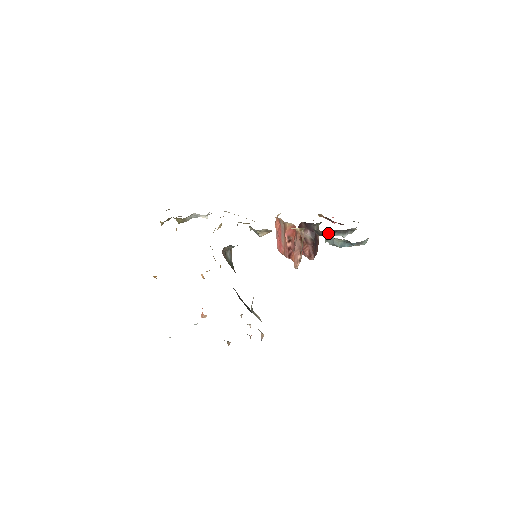
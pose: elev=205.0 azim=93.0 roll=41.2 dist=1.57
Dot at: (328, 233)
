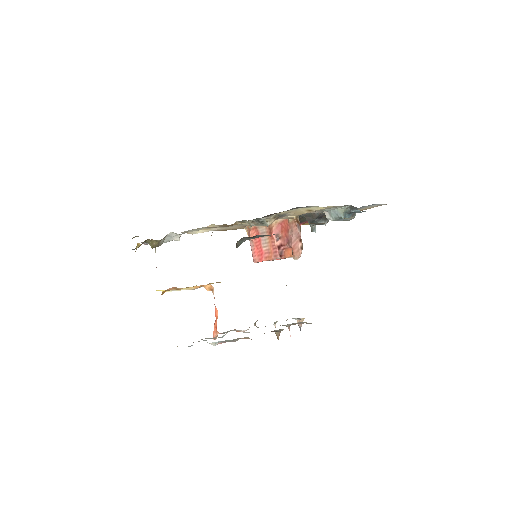
Dot at: (318, 218)
